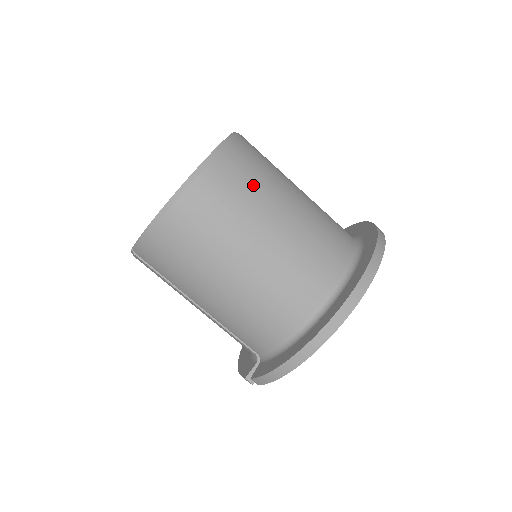
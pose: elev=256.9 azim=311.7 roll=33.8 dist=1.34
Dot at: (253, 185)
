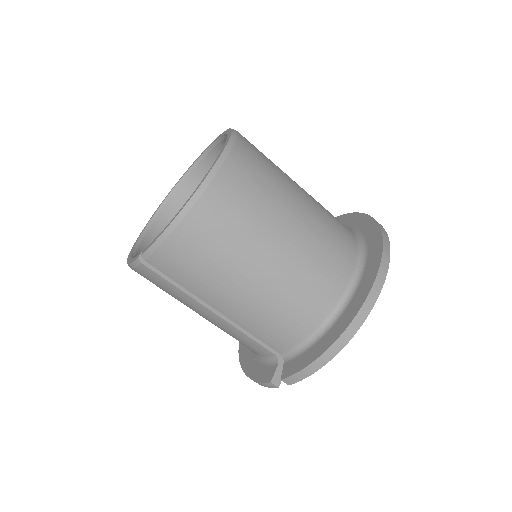
Dot at: (269, 176)
